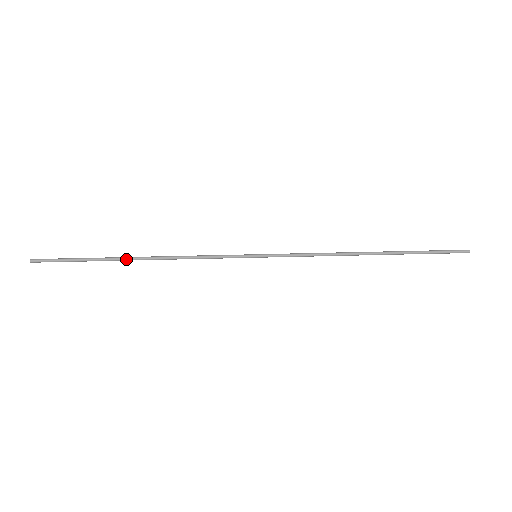
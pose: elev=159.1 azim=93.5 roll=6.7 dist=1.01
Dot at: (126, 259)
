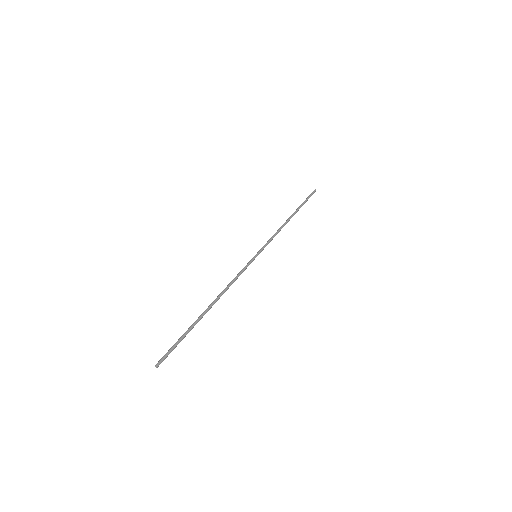
Dot at: occluded
